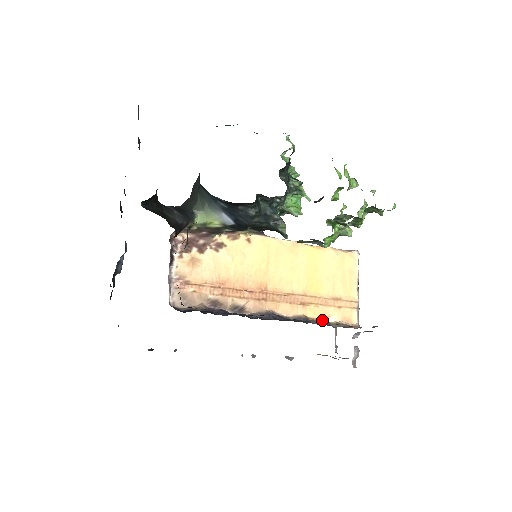
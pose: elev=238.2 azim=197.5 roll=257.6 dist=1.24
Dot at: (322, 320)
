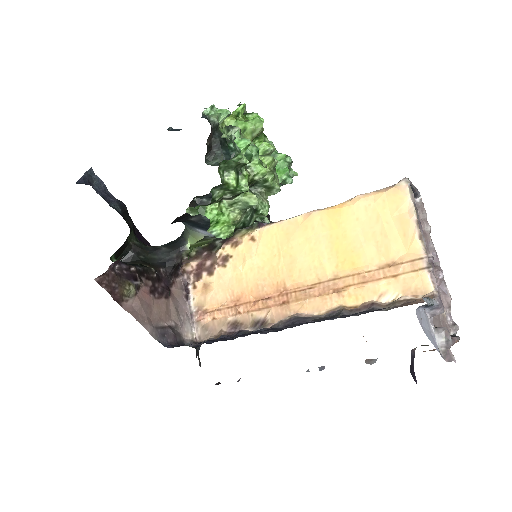
Dot at: (368, 305)
